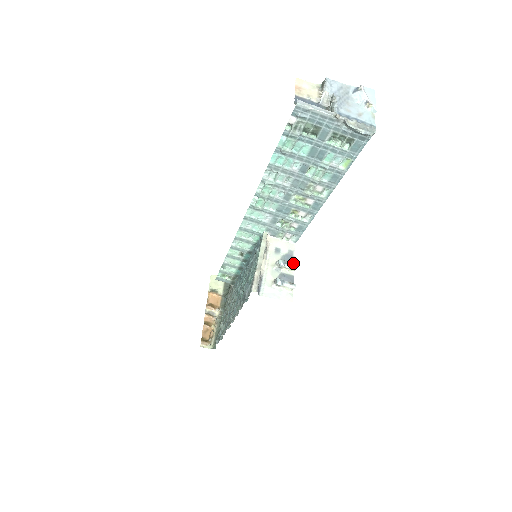
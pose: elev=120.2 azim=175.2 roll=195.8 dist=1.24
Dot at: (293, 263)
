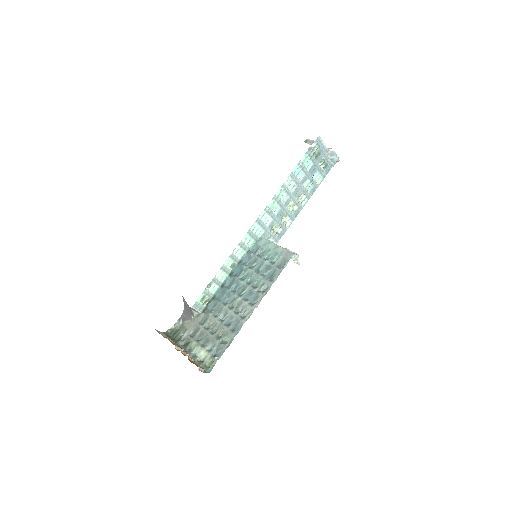
Dot at: occluded
